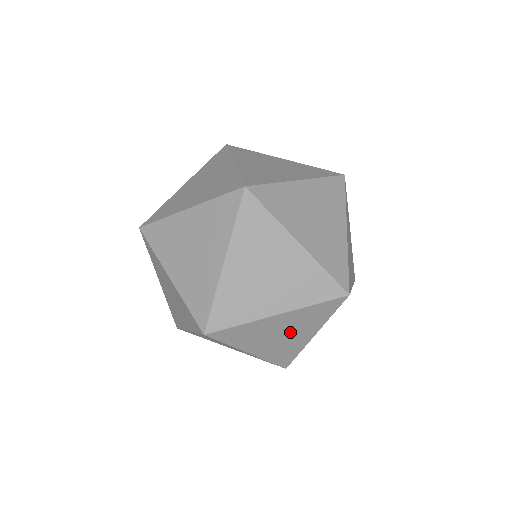
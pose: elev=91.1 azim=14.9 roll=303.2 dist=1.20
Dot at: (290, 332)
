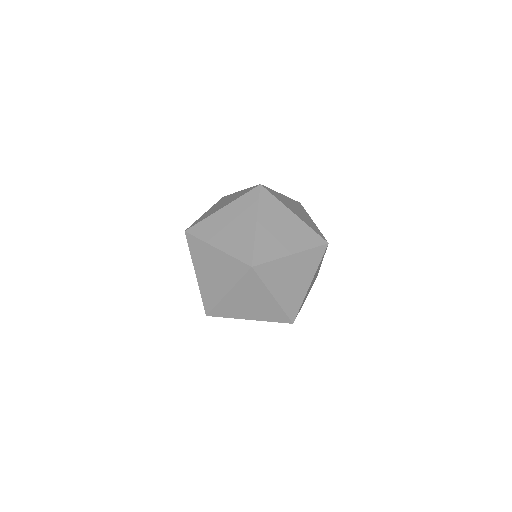
Dot at: (254, 307)
